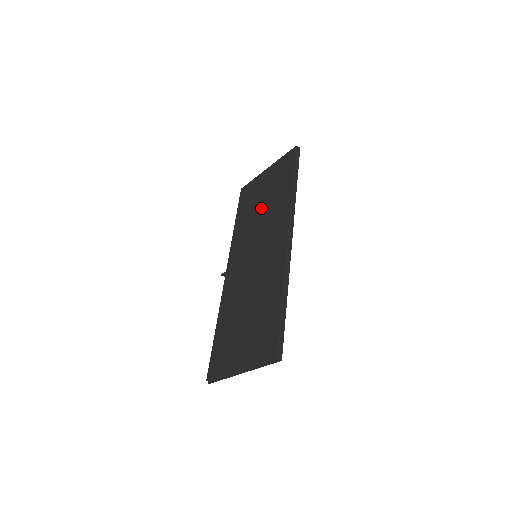
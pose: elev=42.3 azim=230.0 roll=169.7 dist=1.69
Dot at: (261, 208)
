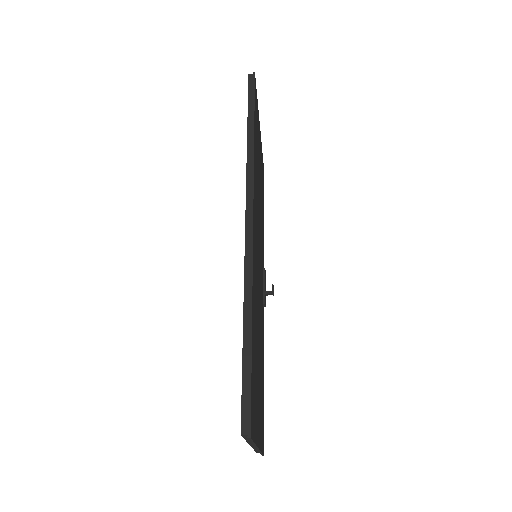
Dot at: occluded
